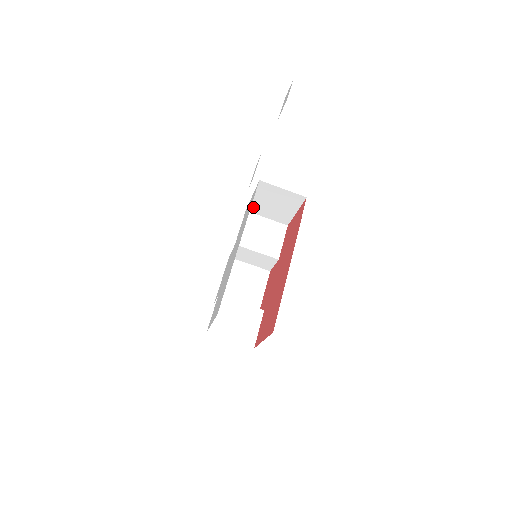
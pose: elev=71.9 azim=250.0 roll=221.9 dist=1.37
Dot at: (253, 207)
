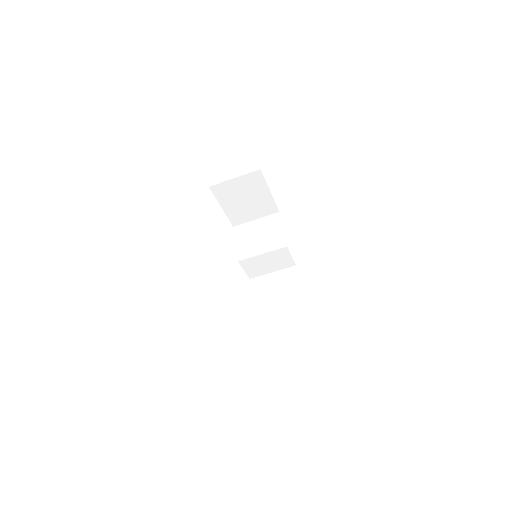
Dot at: (234, 218)
